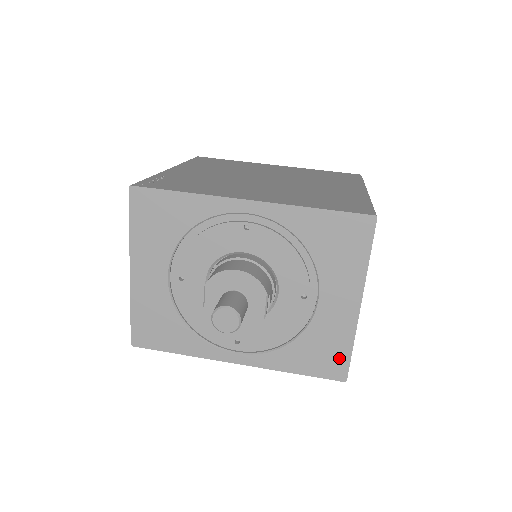
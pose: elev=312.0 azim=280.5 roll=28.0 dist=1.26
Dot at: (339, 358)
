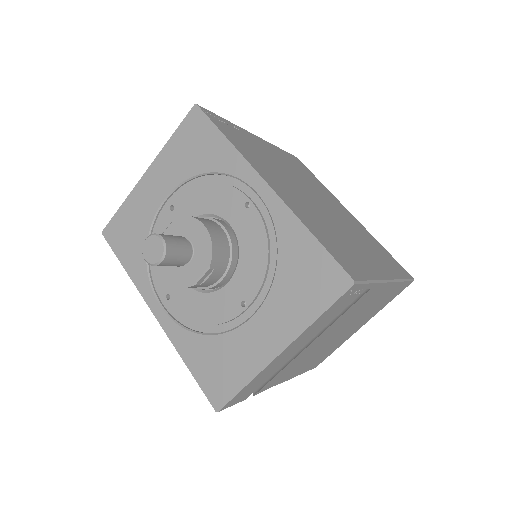
Dot at: (228, 385)
